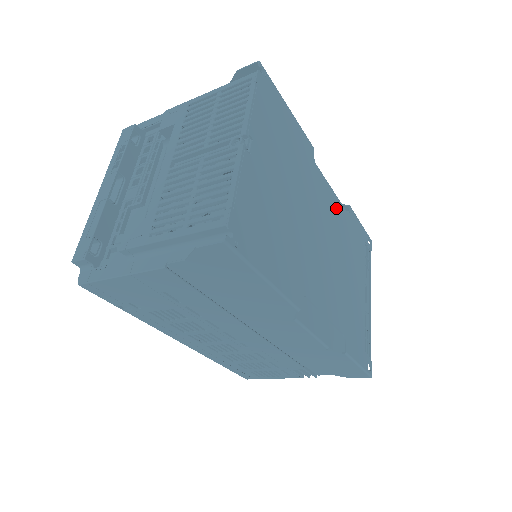
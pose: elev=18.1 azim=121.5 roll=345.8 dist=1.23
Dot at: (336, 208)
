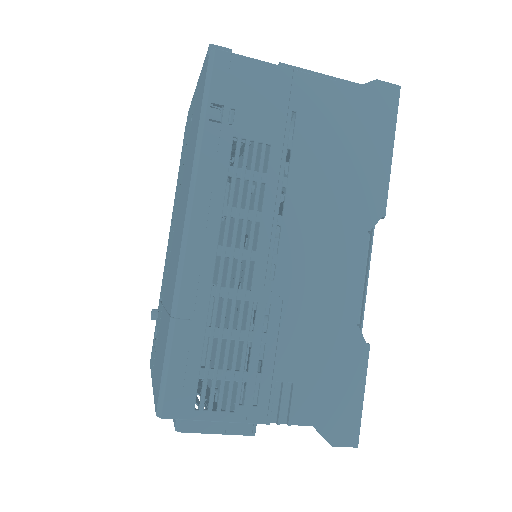
Dot at: occluded
